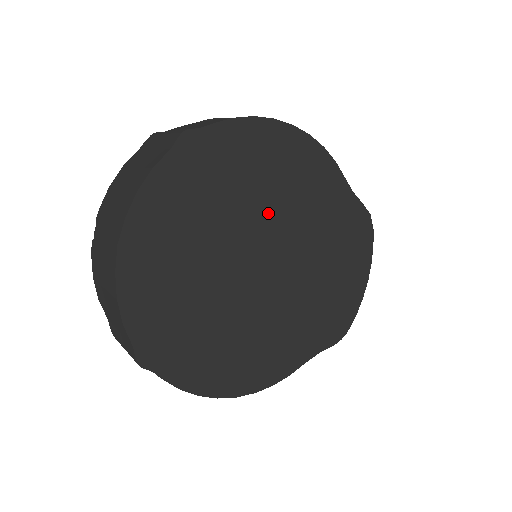
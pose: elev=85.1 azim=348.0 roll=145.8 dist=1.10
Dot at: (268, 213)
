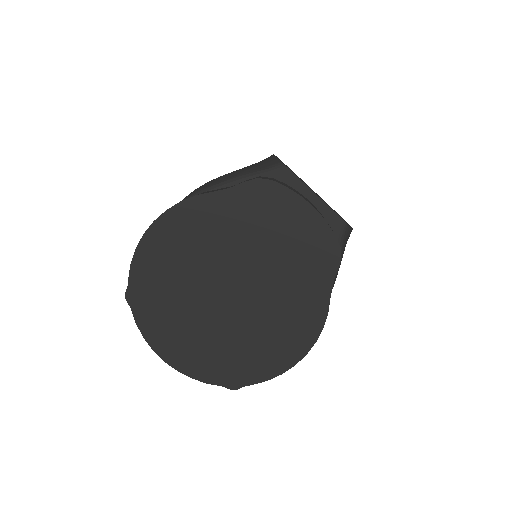
Dot at: (200, 269)
